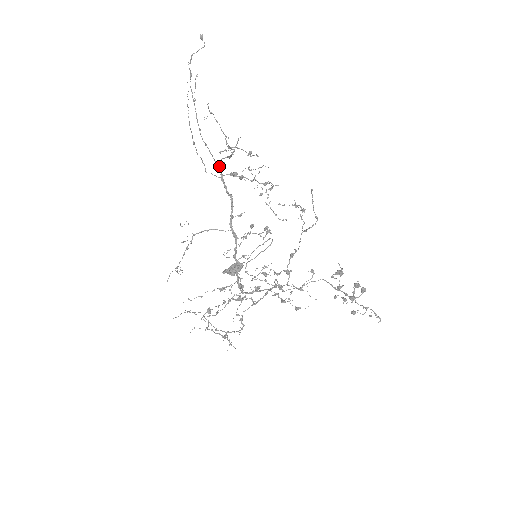
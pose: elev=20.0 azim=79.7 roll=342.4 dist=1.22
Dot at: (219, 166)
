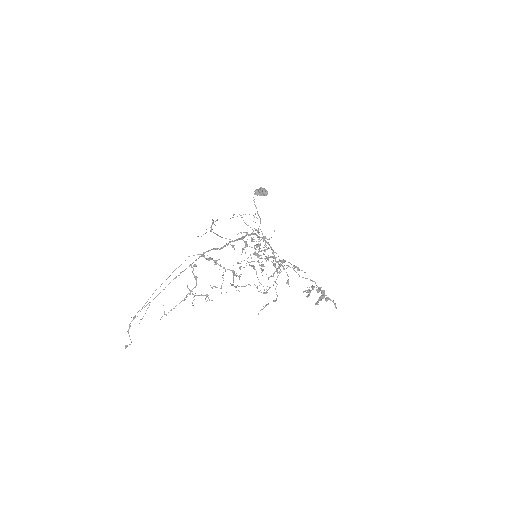
Dot at: occluded
